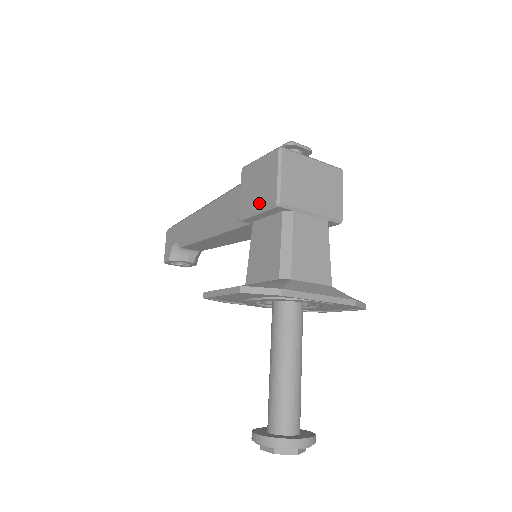
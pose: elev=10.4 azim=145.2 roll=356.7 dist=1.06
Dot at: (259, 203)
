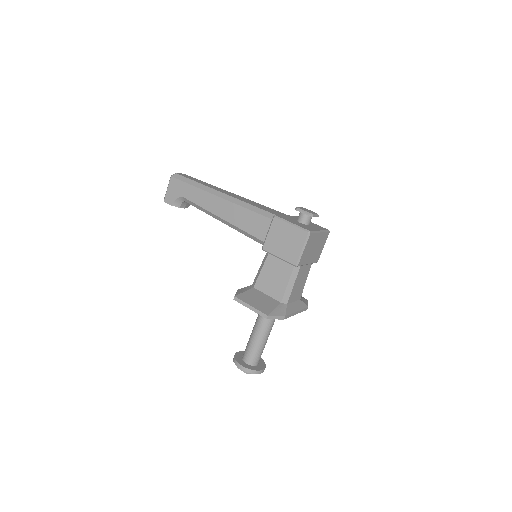
Dot at: (282, 254)
